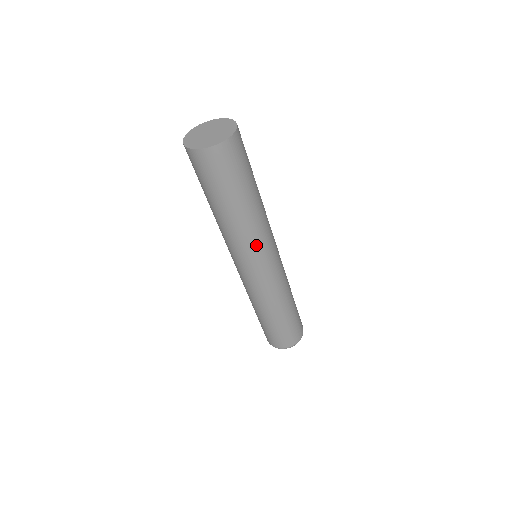
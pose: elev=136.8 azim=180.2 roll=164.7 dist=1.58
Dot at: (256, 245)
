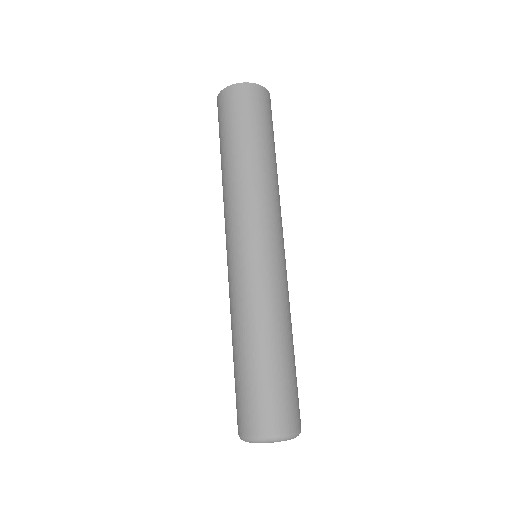
Dot at: (237, 211)
